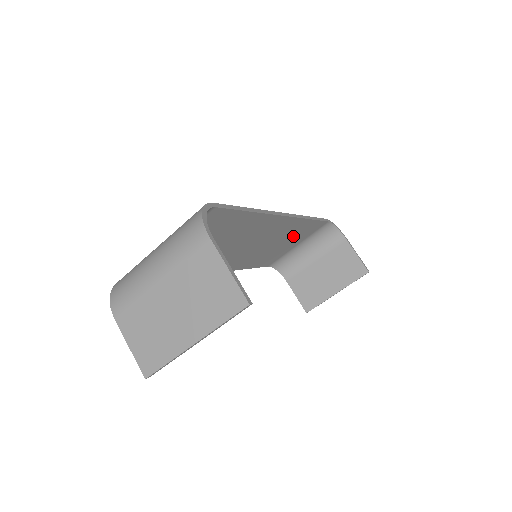
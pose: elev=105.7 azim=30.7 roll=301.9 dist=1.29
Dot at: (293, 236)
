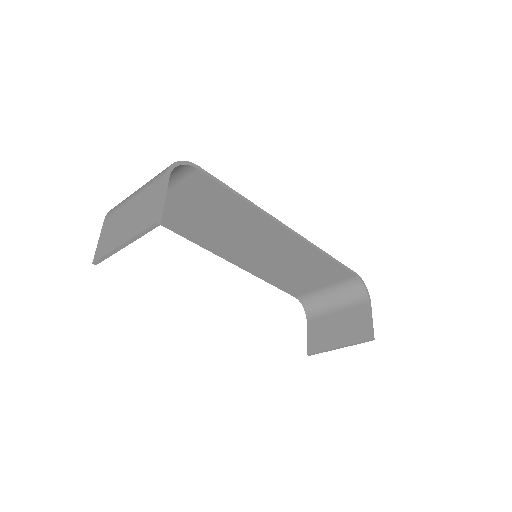
Dot at: (312, 268)
